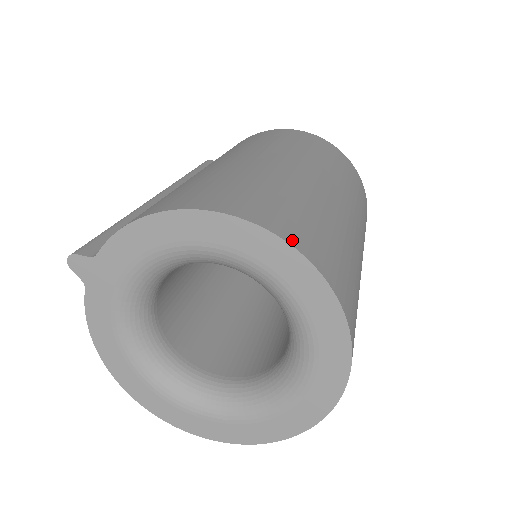
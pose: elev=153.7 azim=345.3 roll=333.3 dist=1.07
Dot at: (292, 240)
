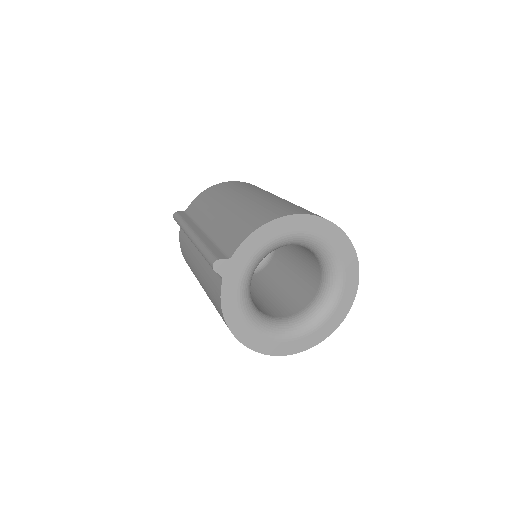
Dot at: occluded
